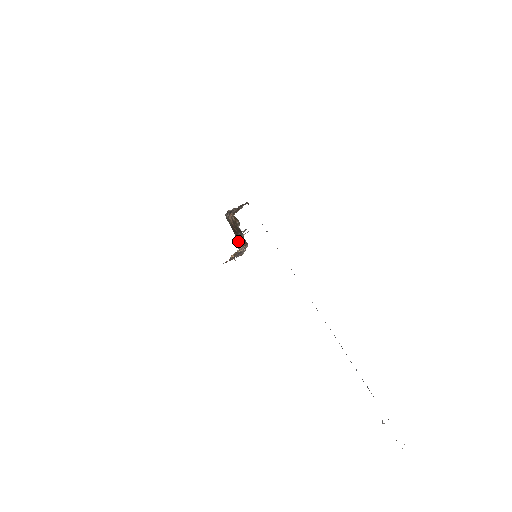
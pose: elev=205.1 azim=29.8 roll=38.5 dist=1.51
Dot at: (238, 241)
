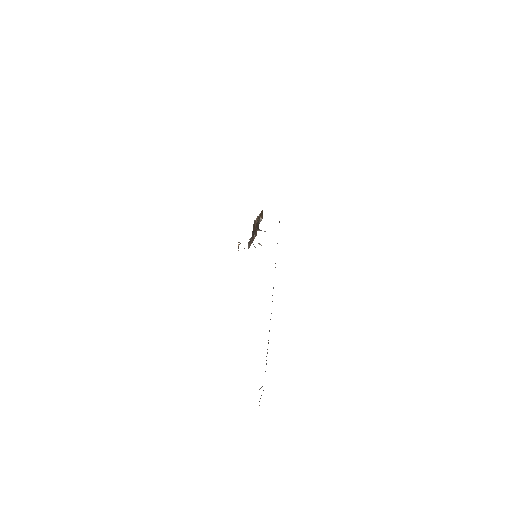
Dot at: (250, 241)
